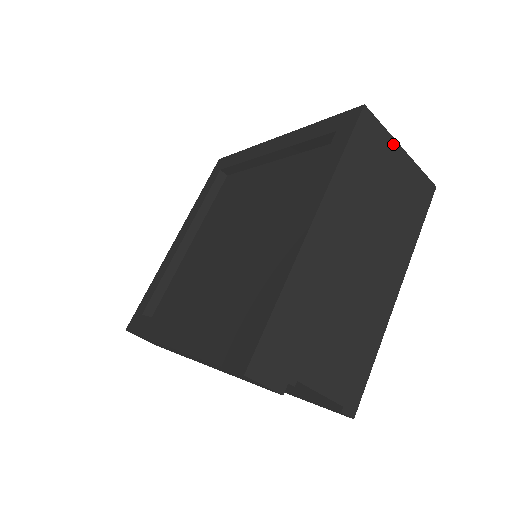
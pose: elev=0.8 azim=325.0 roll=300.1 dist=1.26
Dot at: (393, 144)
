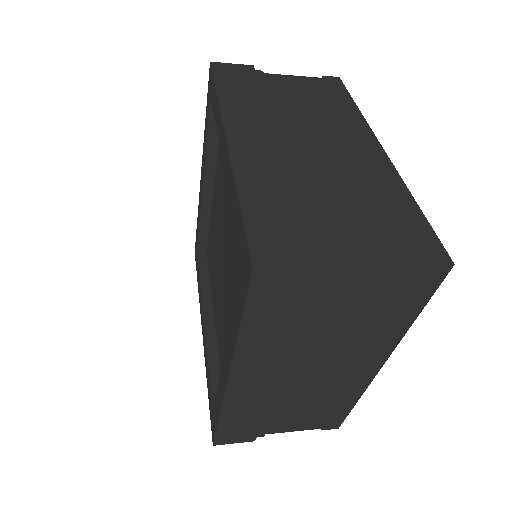
Dot at: (334, 273)
